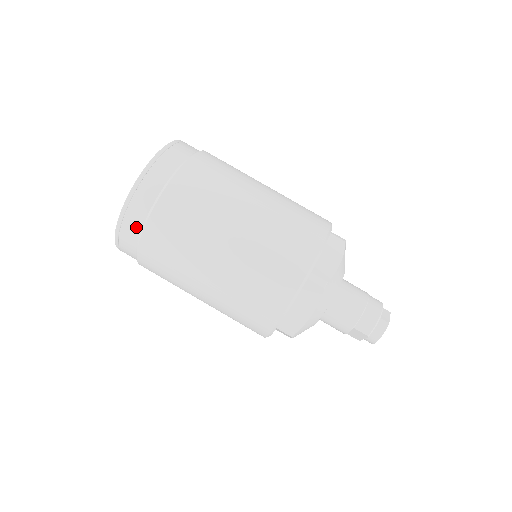
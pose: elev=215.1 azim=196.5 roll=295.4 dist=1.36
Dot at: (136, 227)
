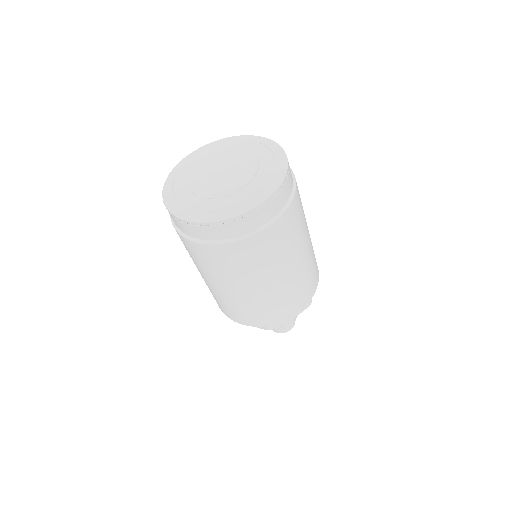
Dot at: (252, 226)
